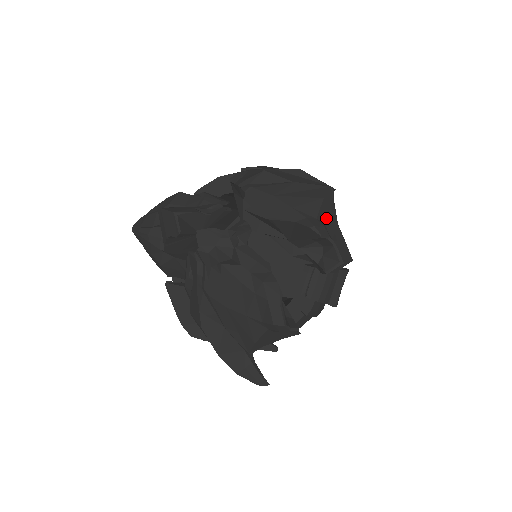
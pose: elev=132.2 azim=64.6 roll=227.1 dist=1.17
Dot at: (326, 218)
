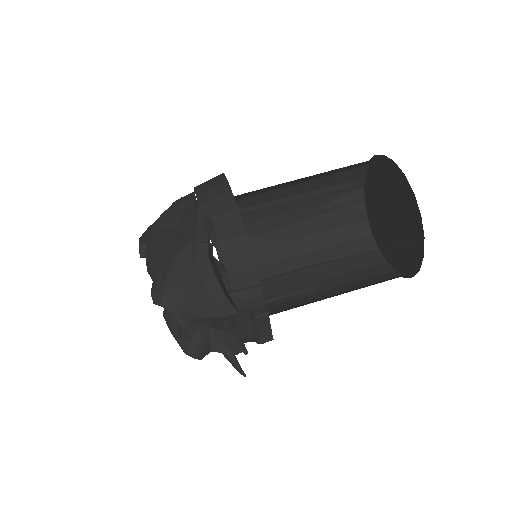
Dot at: (179, 279)
